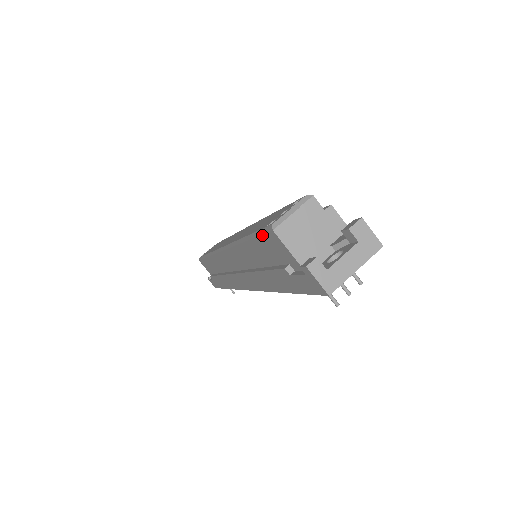
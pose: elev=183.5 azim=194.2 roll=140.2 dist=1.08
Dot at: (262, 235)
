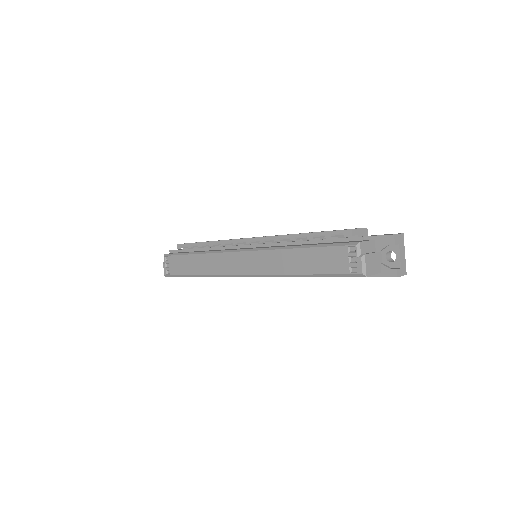
Dot at: occluded
